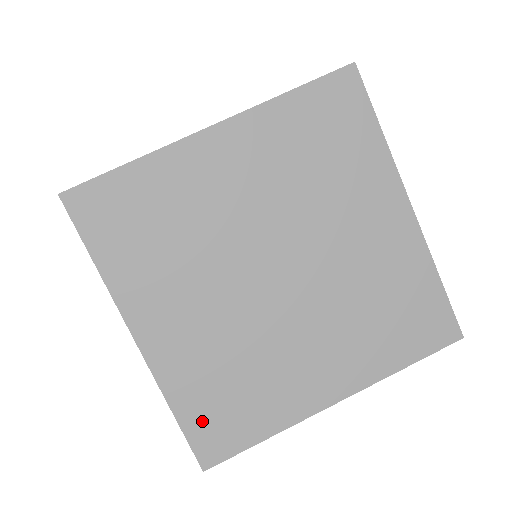
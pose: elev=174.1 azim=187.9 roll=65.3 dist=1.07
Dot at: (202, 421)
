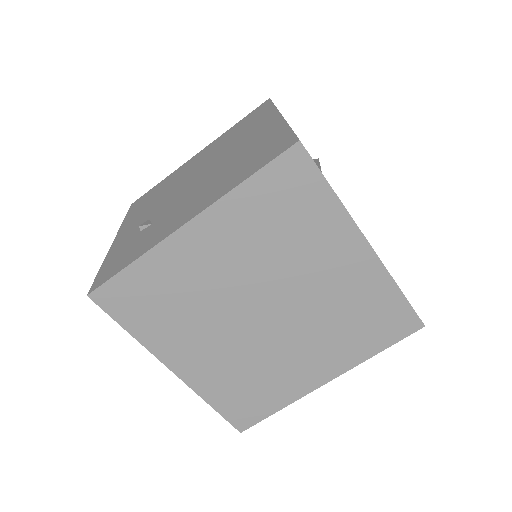
Dot at: (232, 407)
